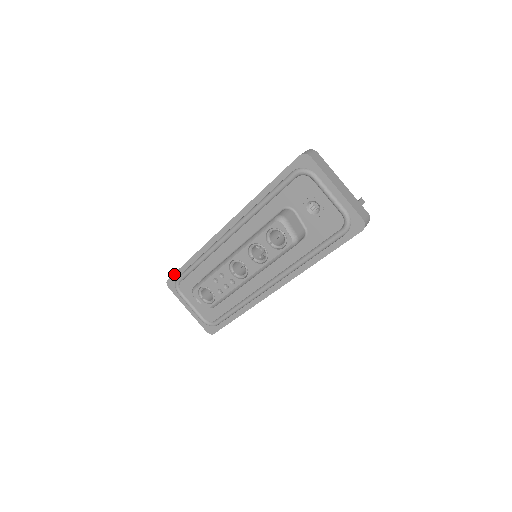
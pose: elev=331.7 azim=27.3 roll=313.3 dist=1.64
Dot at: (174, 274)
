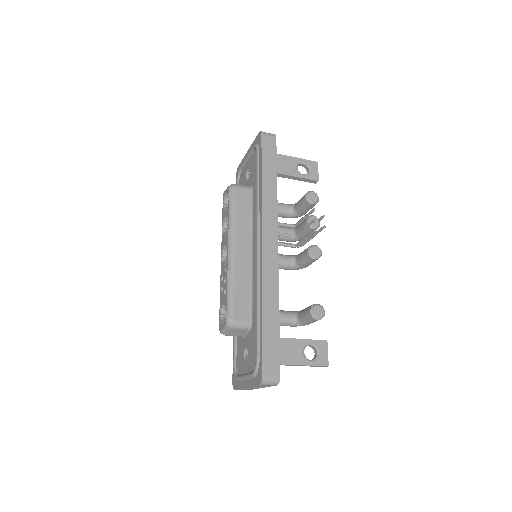
Dot at: occluded
